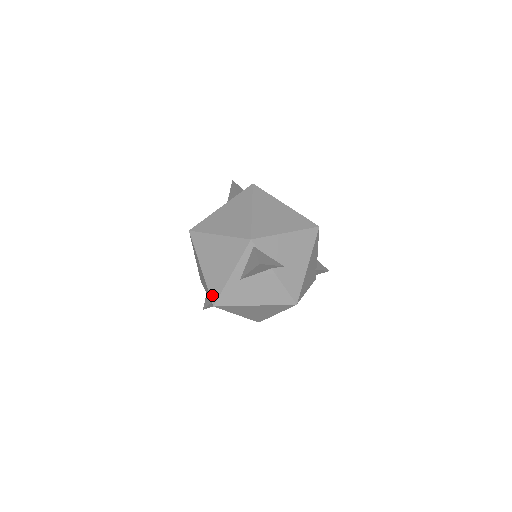
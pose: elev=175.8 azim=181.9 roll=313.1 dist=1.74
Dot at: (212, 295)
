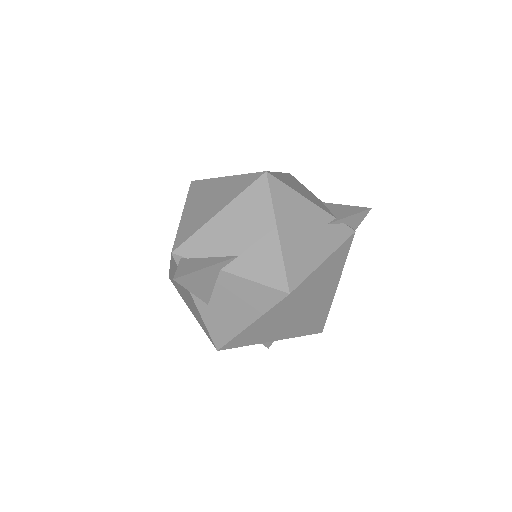
Dot at: (209, 338)
